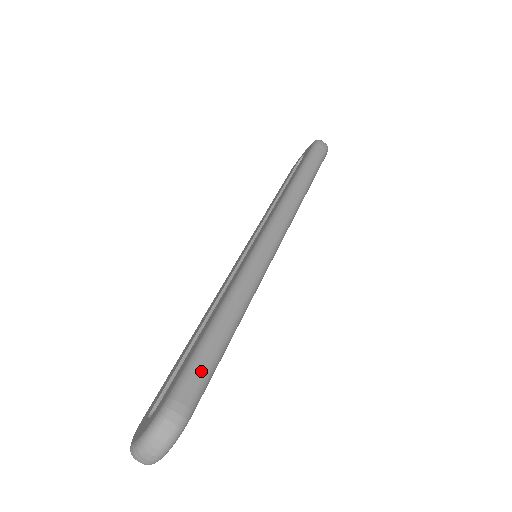
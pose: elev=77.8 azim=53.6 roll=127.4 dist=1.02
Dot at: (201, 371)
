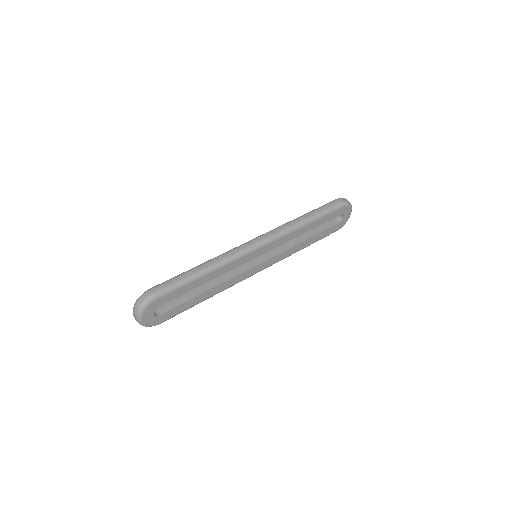
Dot at: (170, 282)
